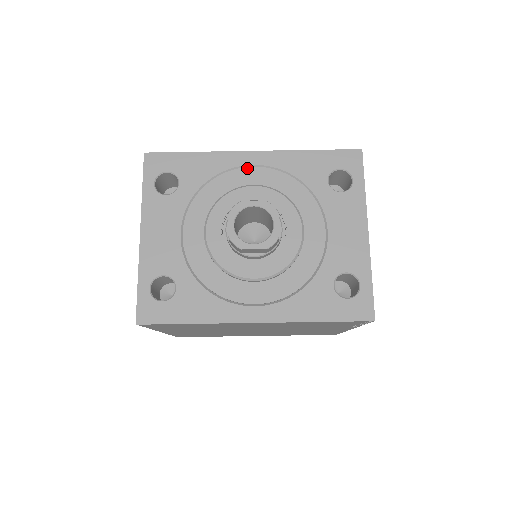
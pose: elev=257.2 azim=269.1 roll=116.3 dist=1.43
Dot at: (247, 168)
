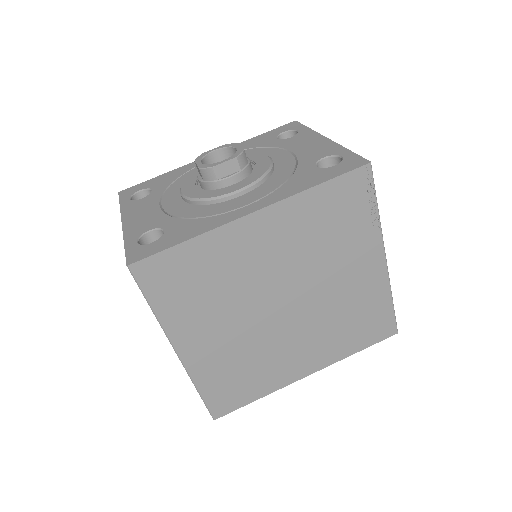
Dot at: occluded
